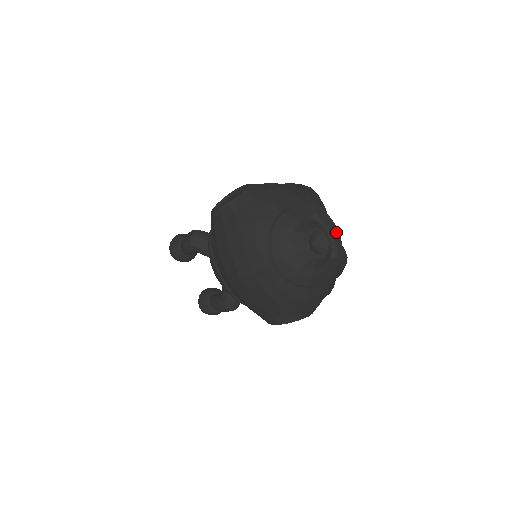
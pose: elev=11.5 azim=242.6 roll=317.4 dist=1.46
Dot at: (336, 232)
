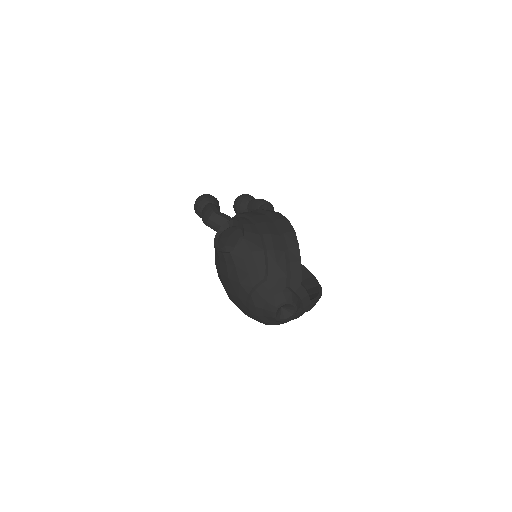
Dot at: (306, 297)
